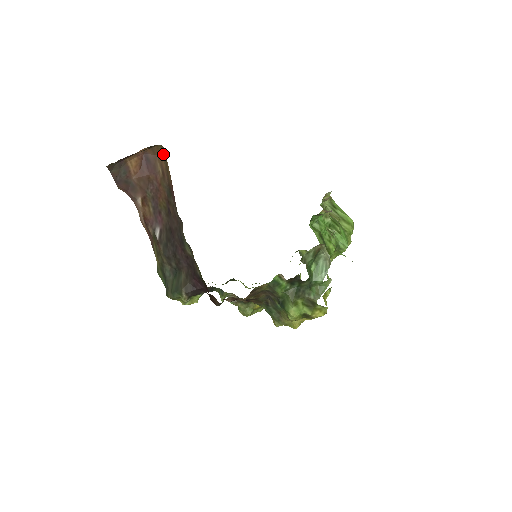
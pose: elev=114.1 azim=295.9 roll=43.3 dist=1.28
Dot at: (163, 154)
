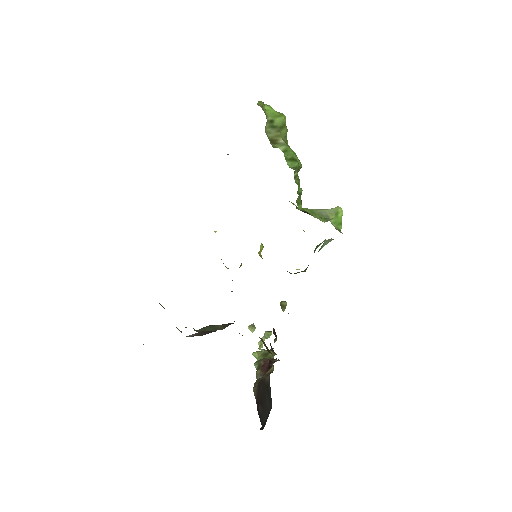
Dot at: occluded
